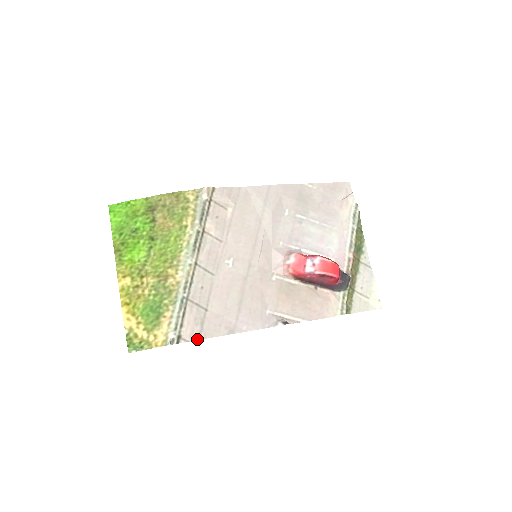
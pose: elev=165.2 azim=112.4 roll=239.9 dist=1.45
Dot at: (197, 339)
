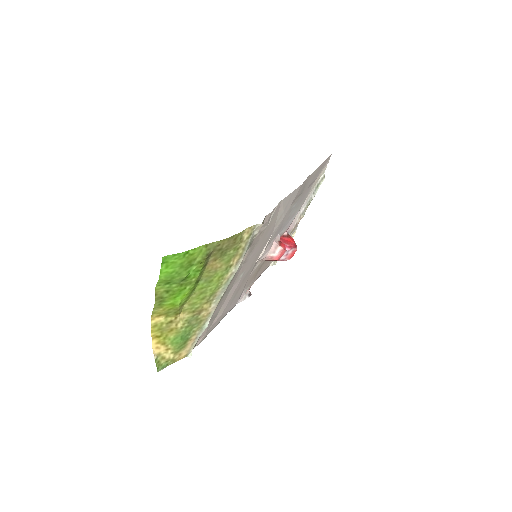
Dot at: occluded
